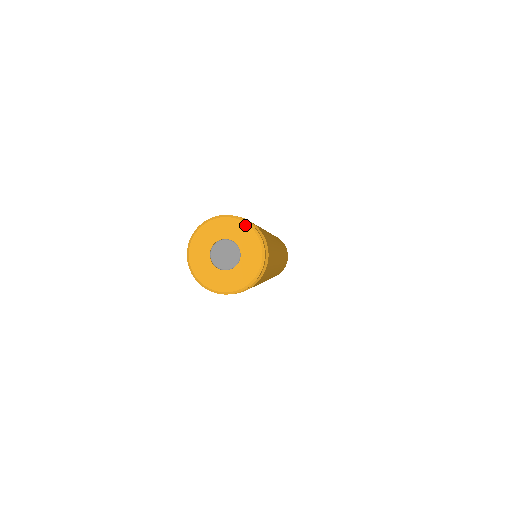
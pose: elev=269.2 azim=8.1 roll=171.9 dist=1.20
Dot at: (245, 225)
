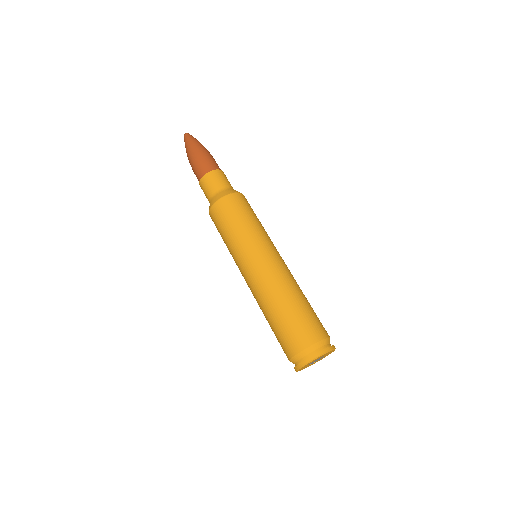
Dot at: occluded
